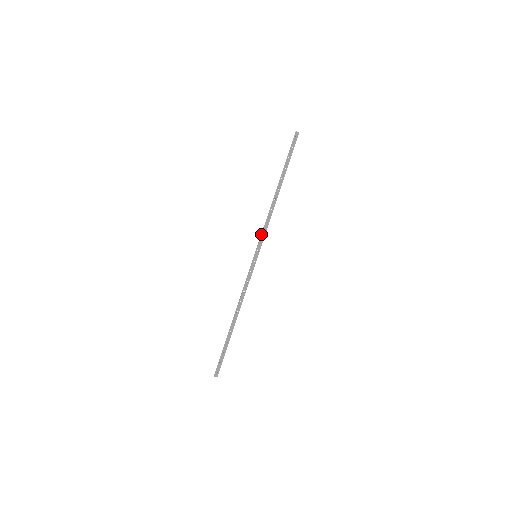
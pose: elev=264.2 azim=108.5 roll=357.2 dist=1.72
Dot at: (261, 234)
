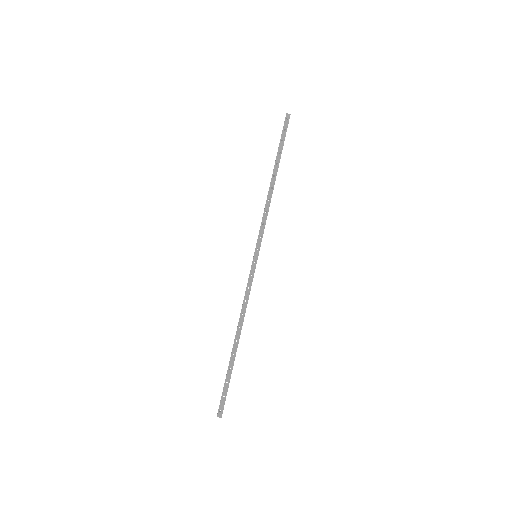
Dot at: occluded
